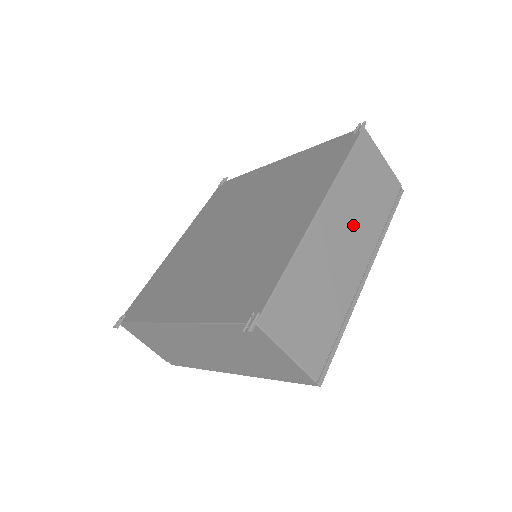
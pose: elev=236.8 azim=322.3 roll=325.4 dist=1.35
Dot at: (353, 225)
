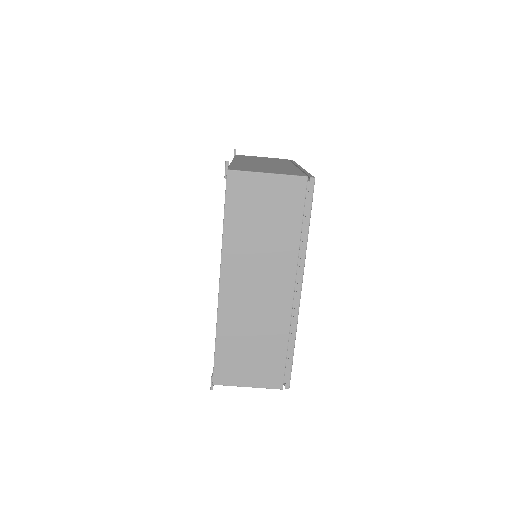
Dot at: (261, 267)
